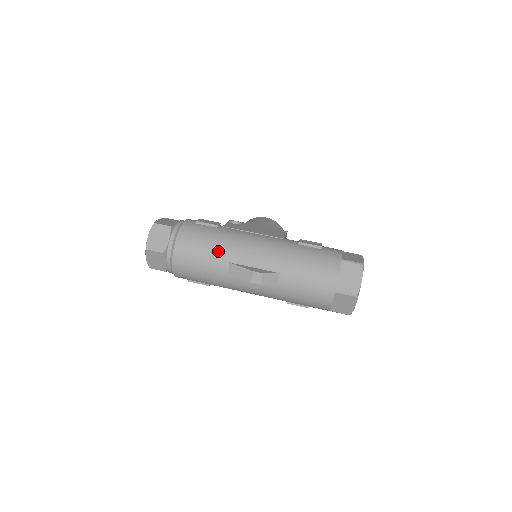
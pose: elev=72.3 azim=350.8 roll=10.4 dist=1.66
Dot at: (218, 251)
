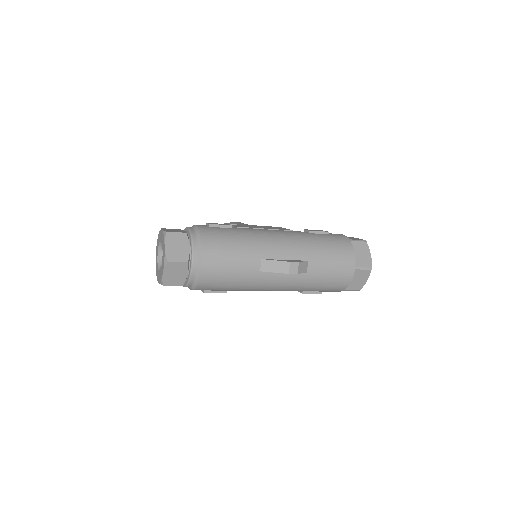
Dot at: (247, 249)
